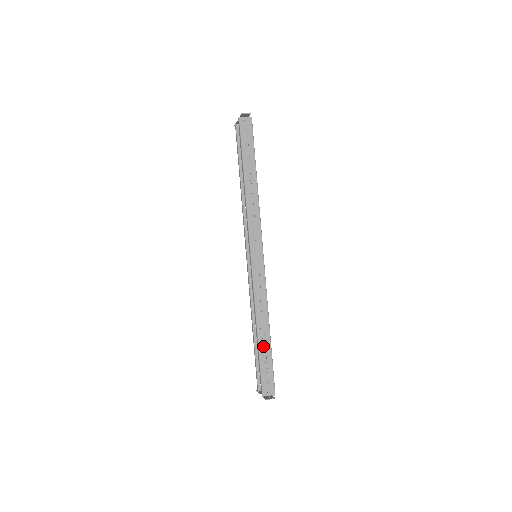
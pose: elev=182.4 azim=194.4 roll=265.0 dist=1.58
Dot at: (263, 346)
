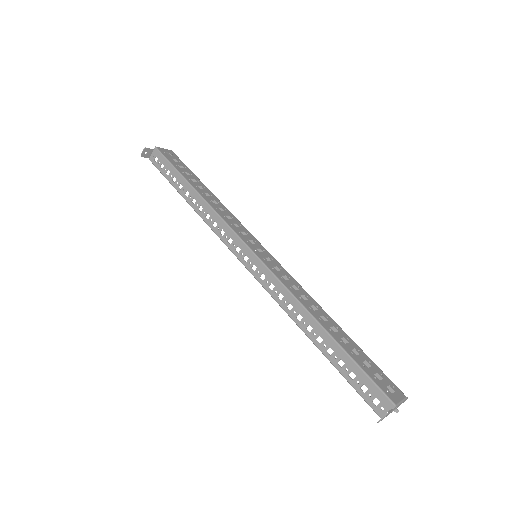
Dot at: occluded
